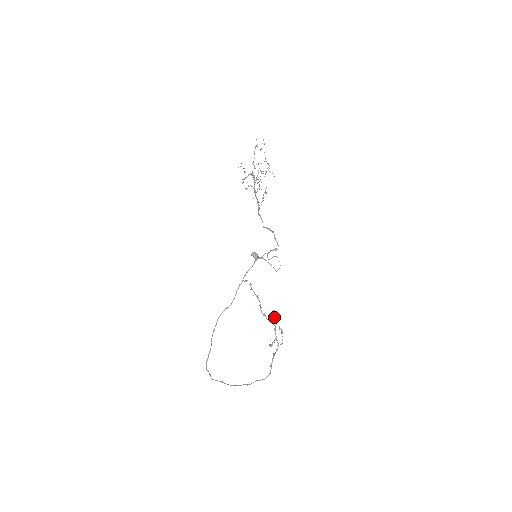
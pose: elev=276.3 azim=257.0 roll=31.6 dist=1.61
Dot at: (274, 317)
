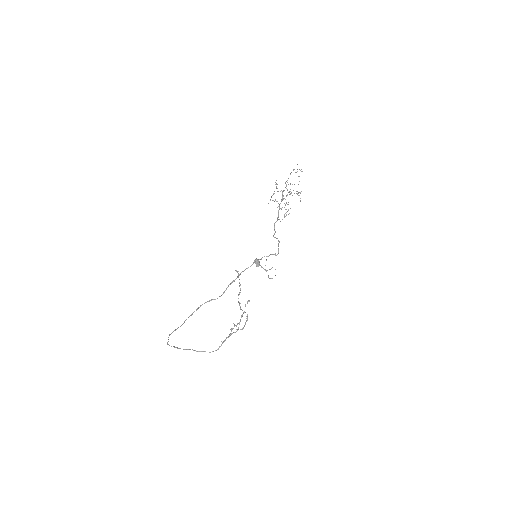
Dot at: occluded
